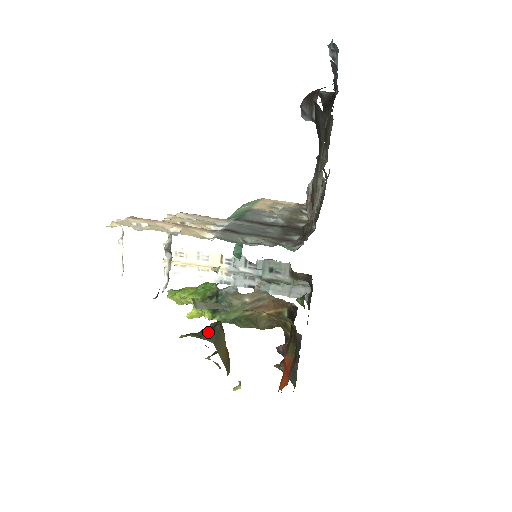
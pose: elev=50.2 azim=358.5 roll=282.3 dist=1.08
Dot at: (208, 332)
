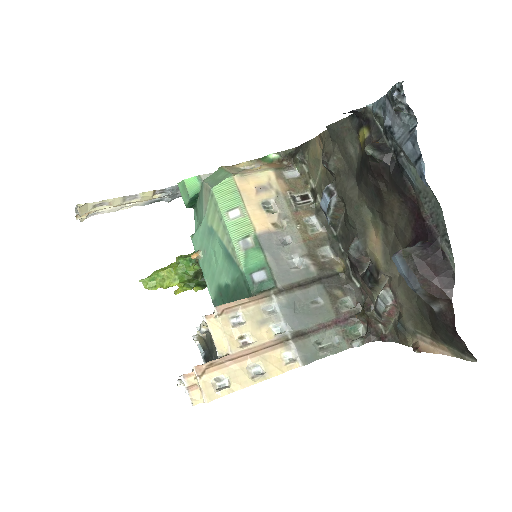
Dot at: occluded
